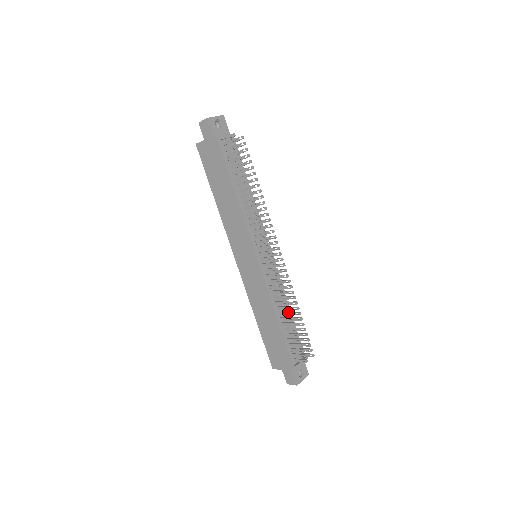
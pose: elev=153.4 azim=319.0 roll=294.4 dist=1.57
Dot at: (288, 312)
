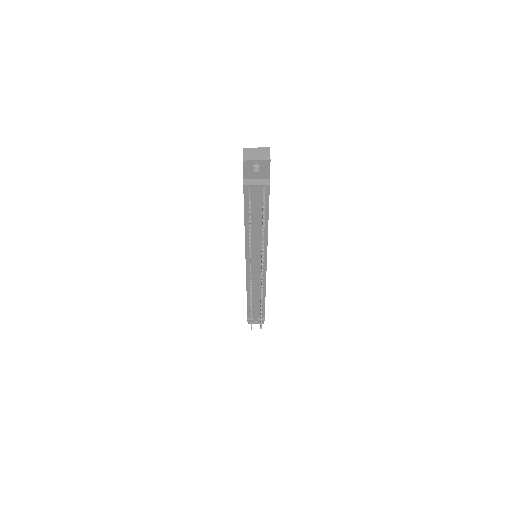
Dot at: occluded
